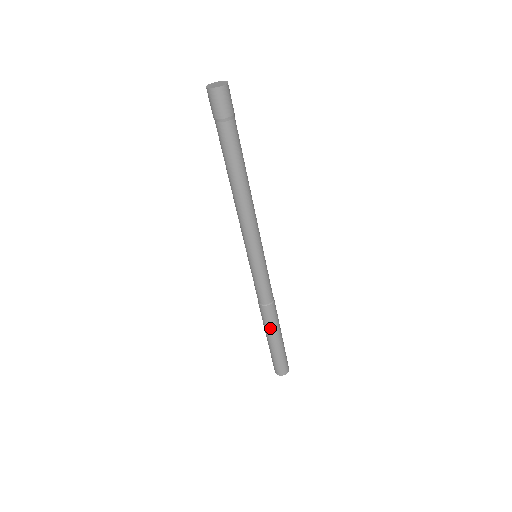
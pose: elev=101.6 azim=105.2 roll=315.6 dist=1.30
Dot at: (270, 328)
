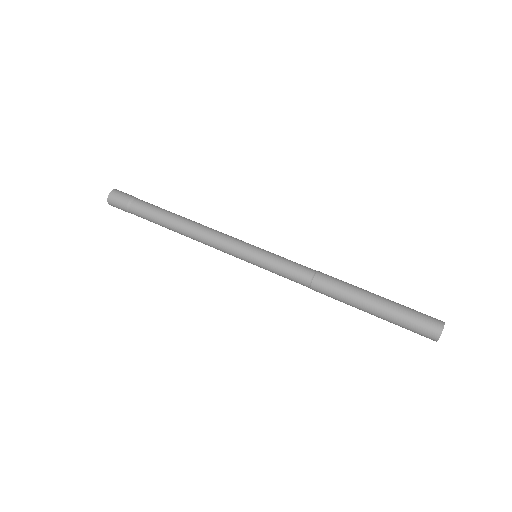
Dot at: (349, 292)
